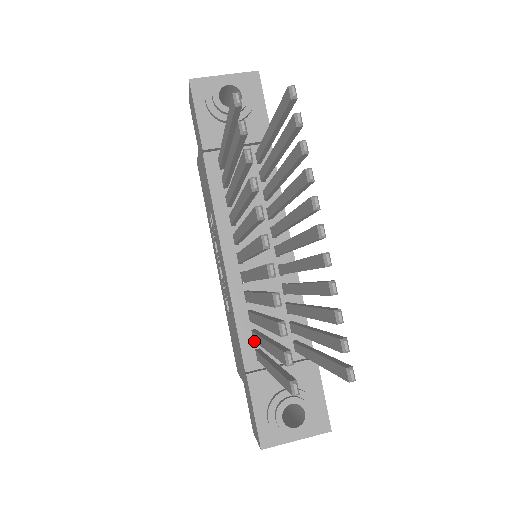
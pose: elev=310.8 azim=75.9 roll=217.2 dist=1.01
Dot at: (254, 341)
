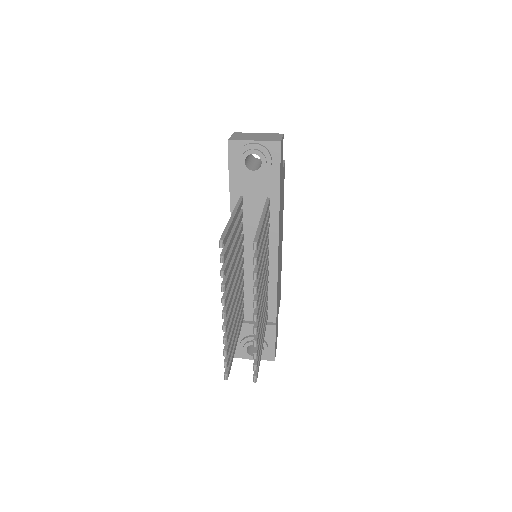
Dot at: occluded
